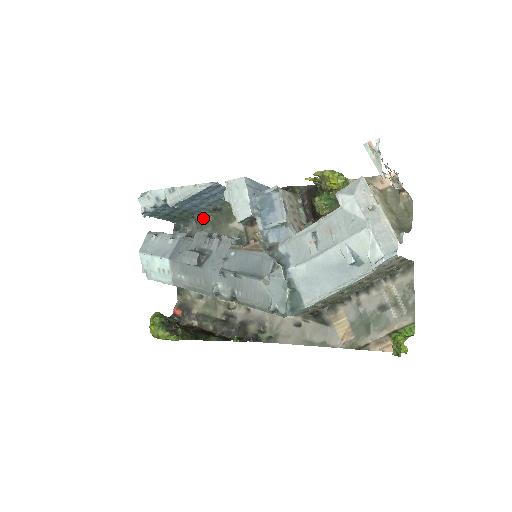
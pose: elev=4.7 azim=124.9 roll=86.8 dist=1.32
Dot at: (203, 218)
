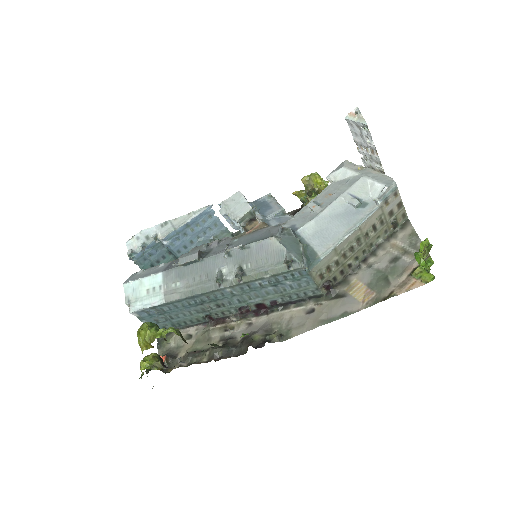
Dot at: occluded
